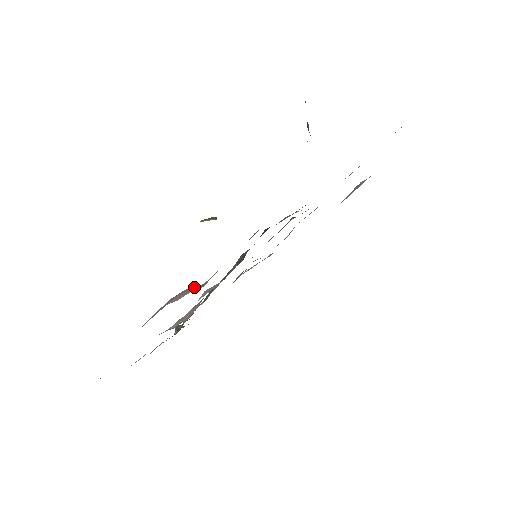
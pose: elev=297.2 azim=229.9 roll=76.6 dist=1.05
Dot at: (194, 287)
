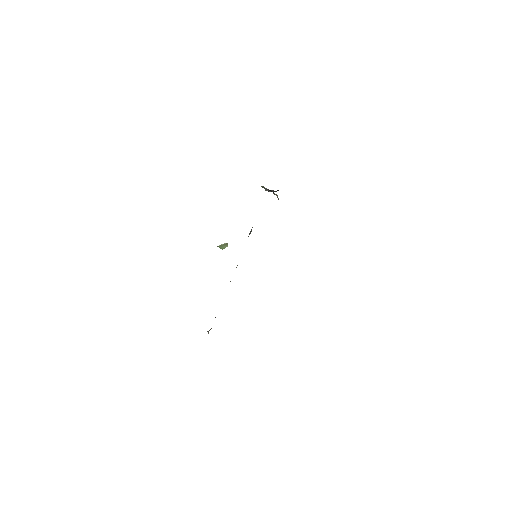
Dot at: occluded
